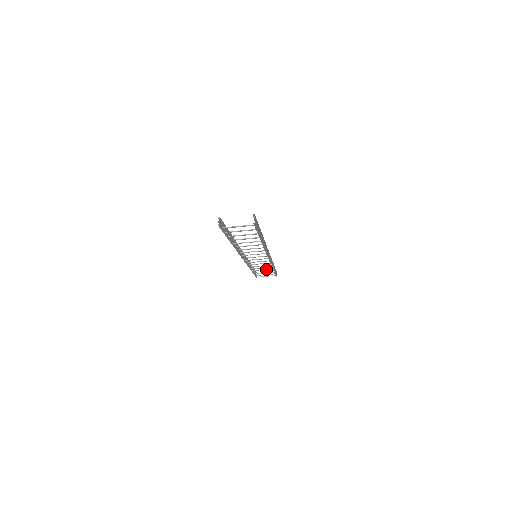
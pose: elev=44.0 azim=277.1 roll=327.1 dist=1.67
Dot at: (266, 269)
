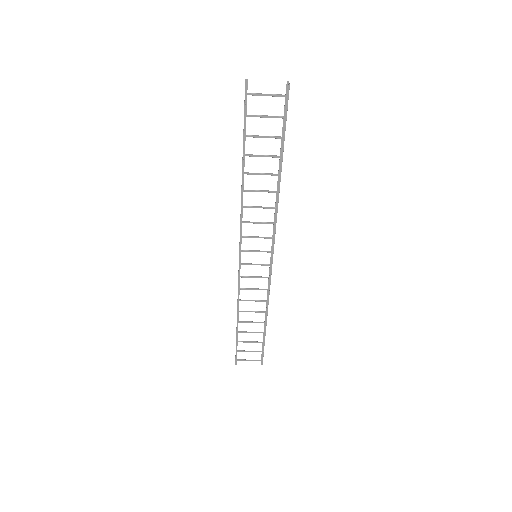
Dot at: occluded
